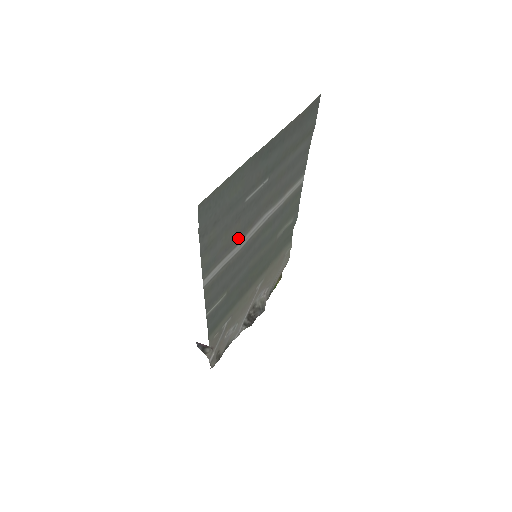
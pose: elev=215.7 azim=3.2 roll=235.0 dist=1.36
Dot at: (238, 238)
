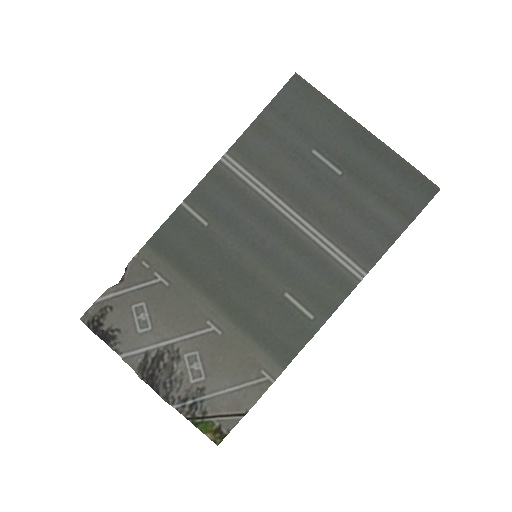
Dot at: (274, 182)
